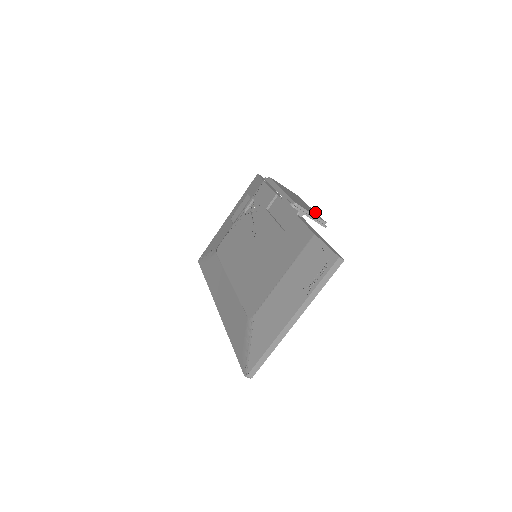
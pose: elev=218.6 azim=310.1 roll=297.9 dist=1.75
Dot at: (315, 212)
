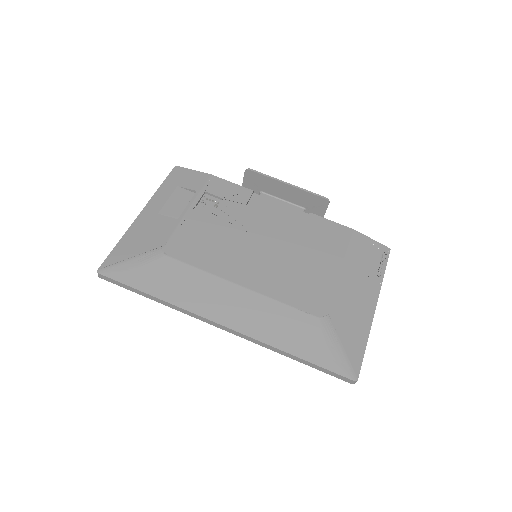
Dot at: occluded
